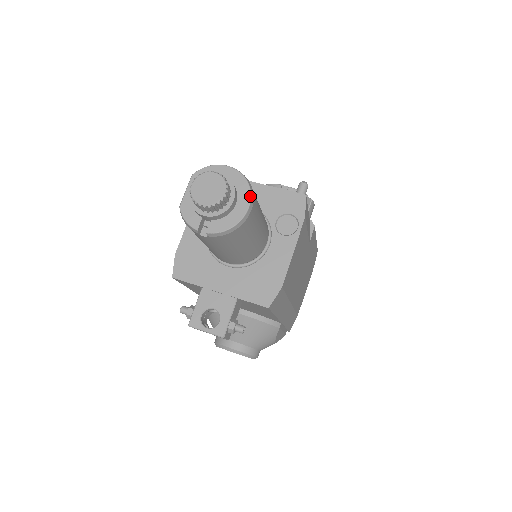
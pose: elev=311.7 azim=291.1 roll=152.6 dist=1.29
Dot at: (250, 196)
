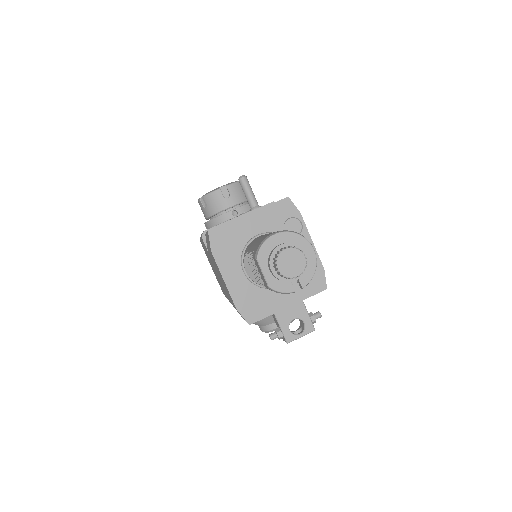
Dot at: (309, 242)
